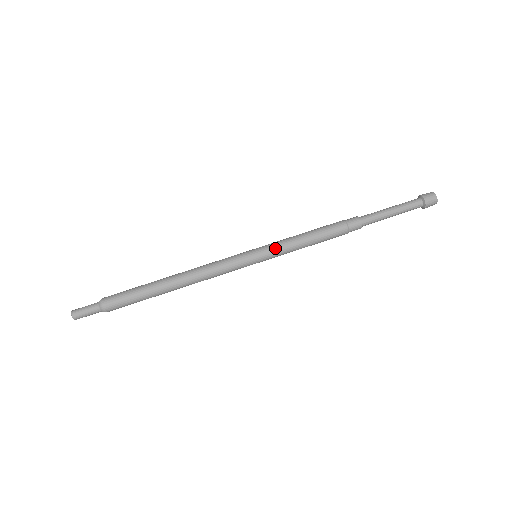
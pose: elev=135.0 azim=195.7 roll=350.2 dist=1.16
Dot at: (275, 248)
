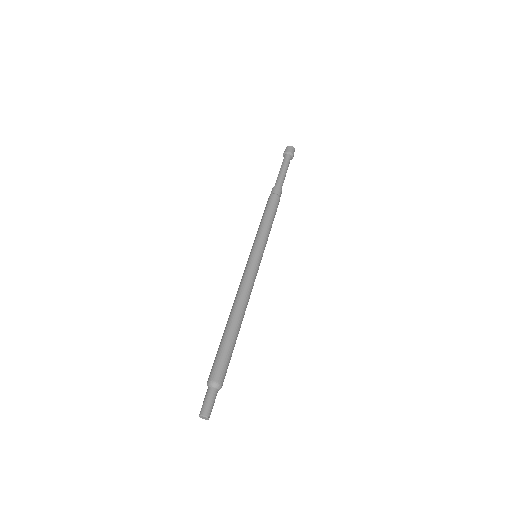
Dot at: (261, 239)
